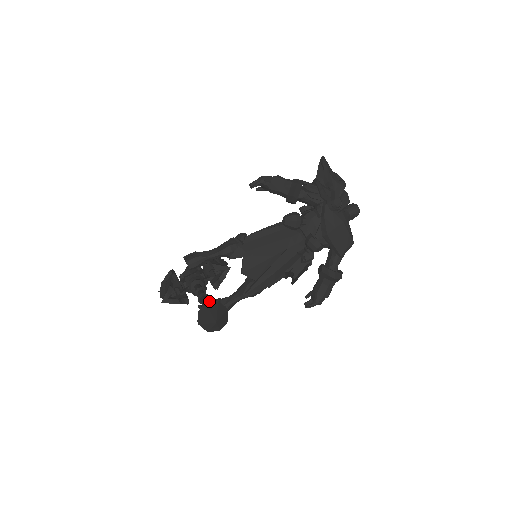
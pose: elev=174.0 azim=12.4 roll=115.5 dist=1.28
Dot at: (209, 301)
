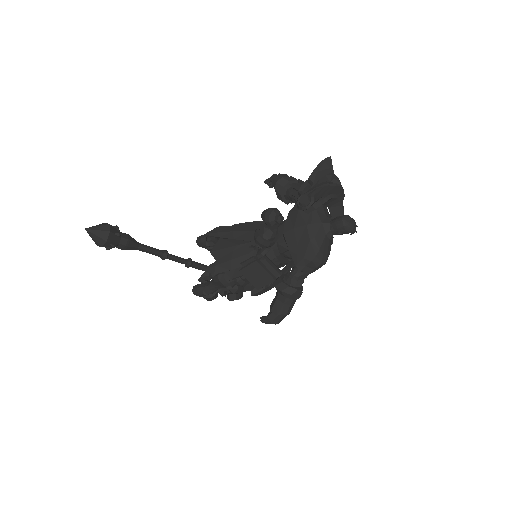
Dot at: (124, 233)
